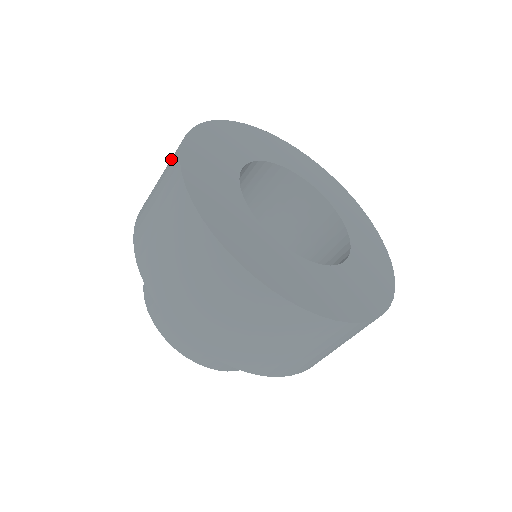
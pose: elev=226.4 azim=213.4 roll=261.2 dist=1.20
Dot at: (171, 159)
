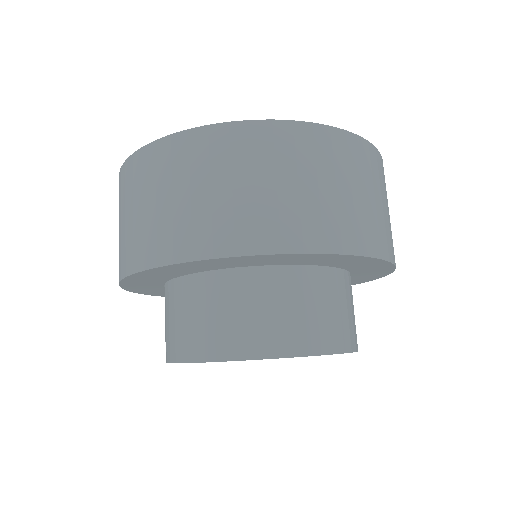
Dot at: occluded
